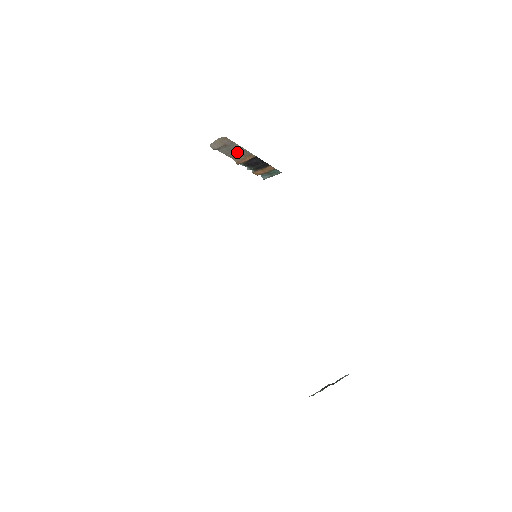
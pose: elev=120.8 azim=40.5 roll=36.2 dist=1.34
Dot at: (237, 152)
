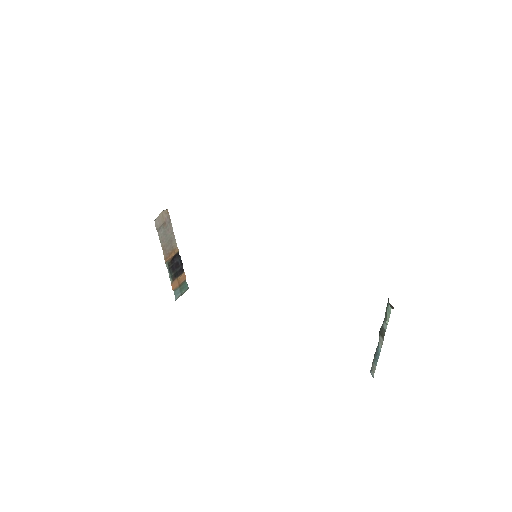
Dot at: (168, 240)
